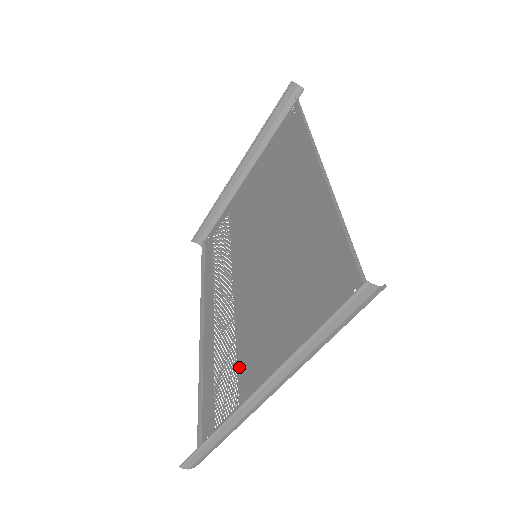
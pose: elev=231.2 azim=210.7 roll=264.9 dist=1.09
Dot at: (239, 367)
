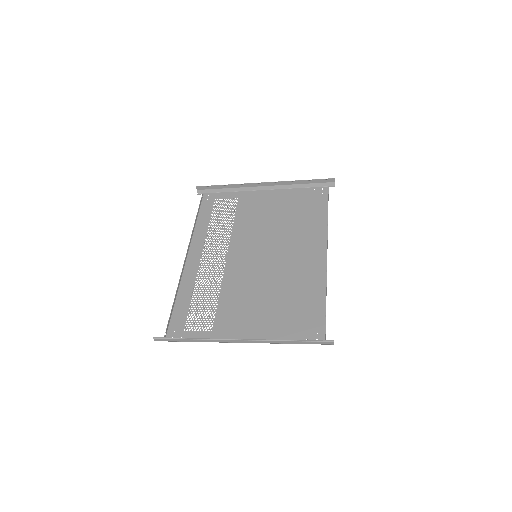
Dot at: (219, 311)
